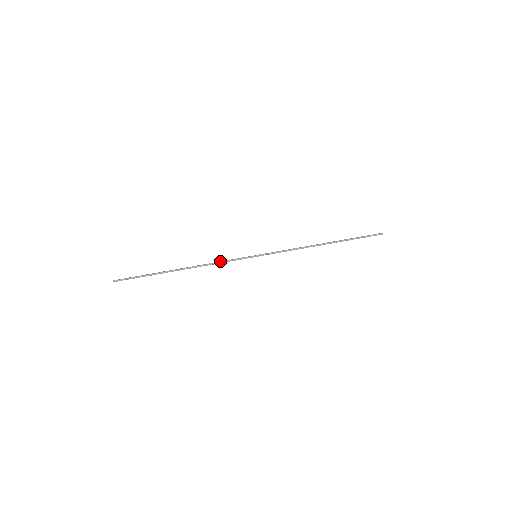
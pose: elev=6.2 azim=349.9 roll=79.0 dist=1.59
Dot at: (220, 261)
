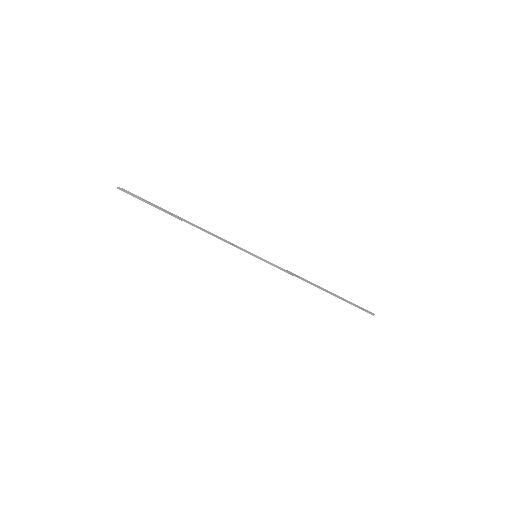
Dot at: (222, 239)
